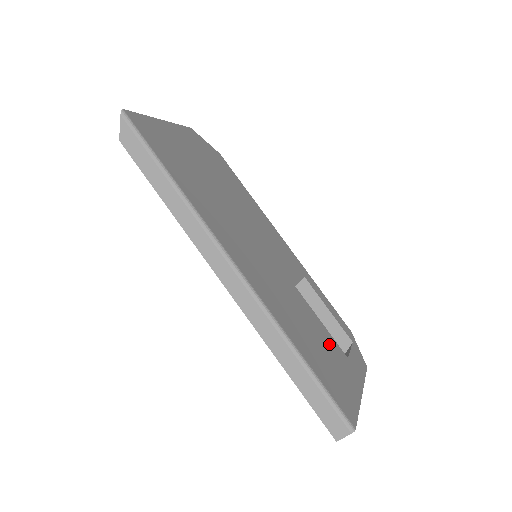
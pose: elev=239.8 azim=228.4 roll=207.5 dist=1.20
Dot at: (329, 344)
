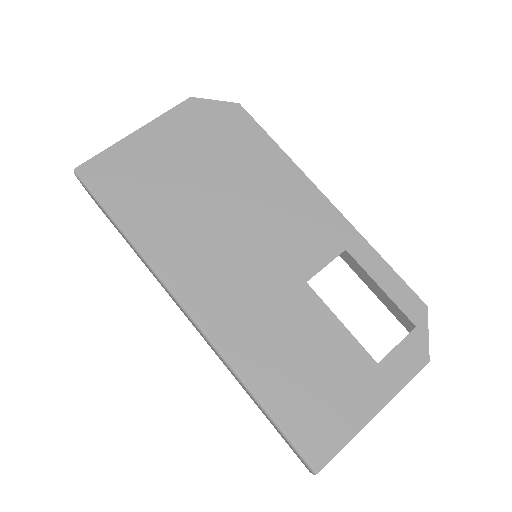
Dot at: (338, 356)
